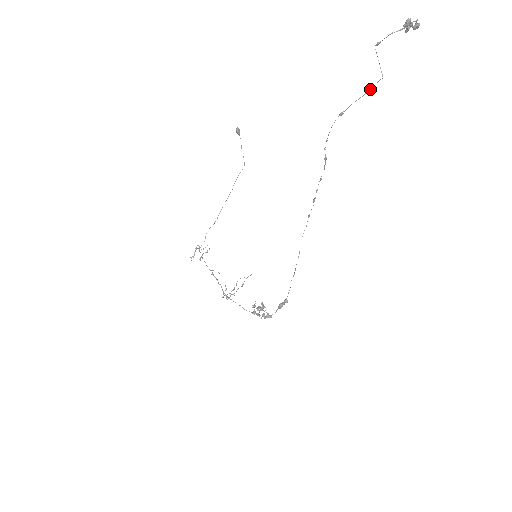
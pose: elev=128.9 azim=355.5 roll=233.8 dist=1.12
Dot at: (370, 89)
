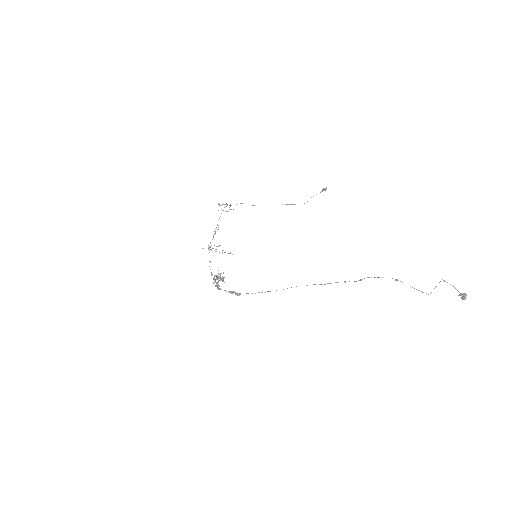
Dot at: (419, 290)
